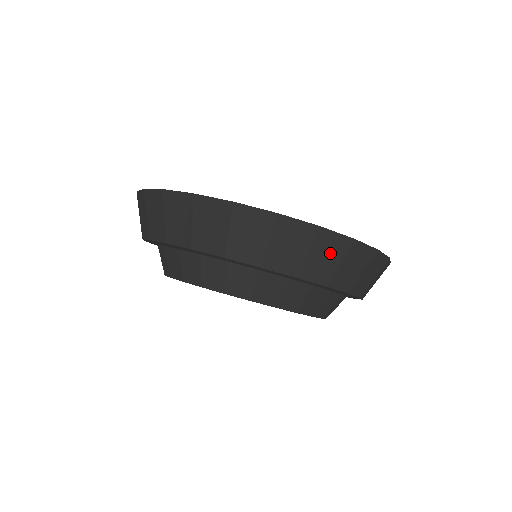
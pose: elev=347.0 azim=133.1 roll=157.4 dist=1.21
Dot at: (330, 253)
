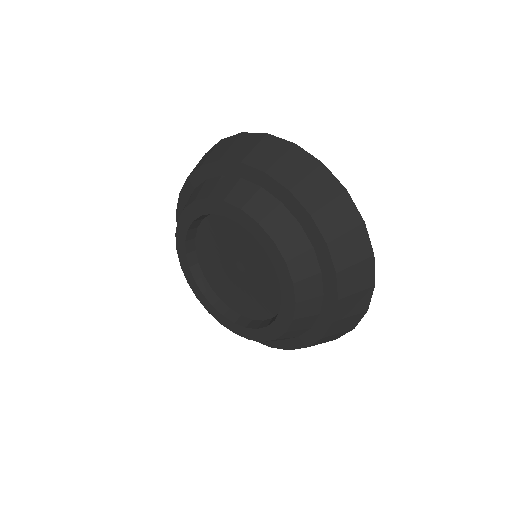
Dot at: (323, 188)
